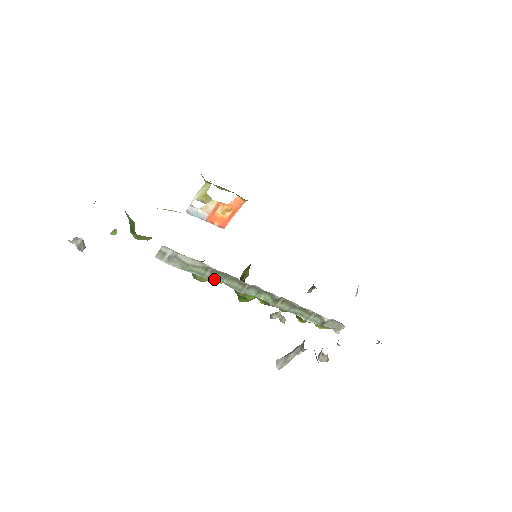
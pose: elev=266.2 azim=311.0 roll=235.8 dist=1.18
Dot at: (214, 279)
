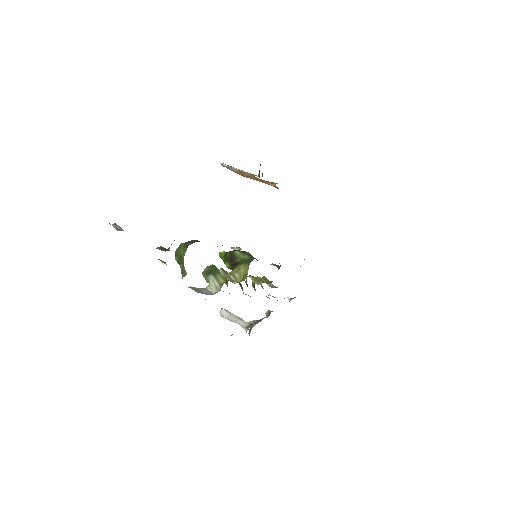
Dot at: occluded
